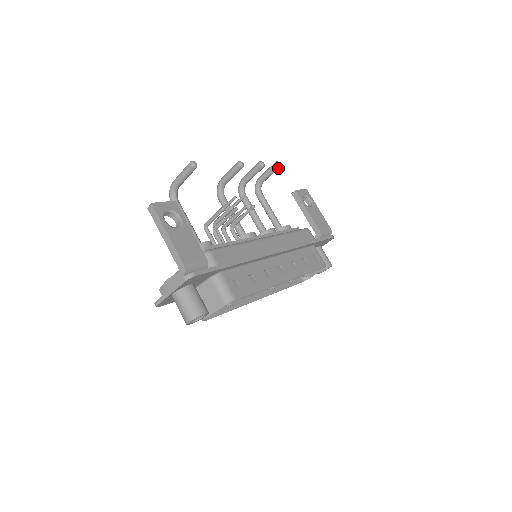
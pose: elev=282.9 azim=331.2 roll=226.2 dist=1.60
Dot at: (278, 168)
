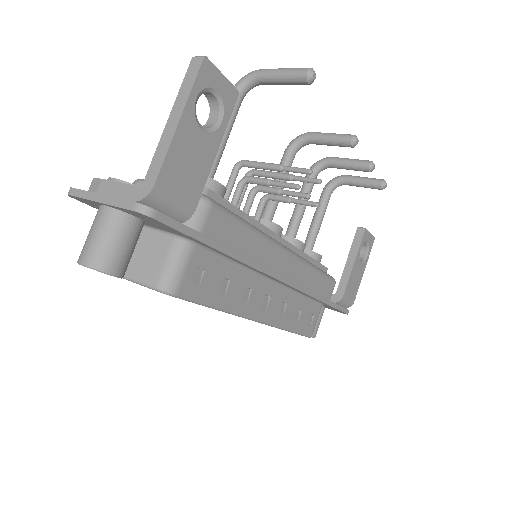
Dot at: (378, 188)
